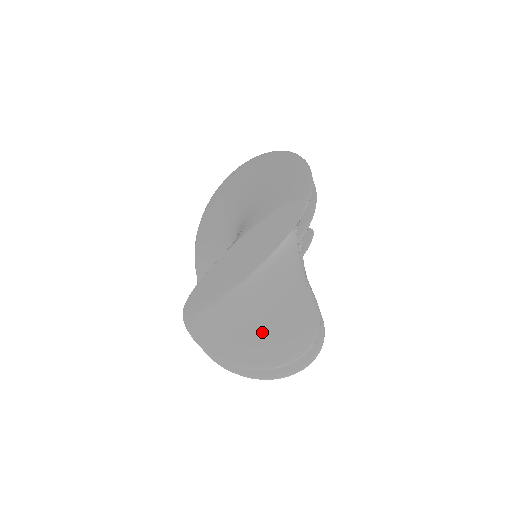
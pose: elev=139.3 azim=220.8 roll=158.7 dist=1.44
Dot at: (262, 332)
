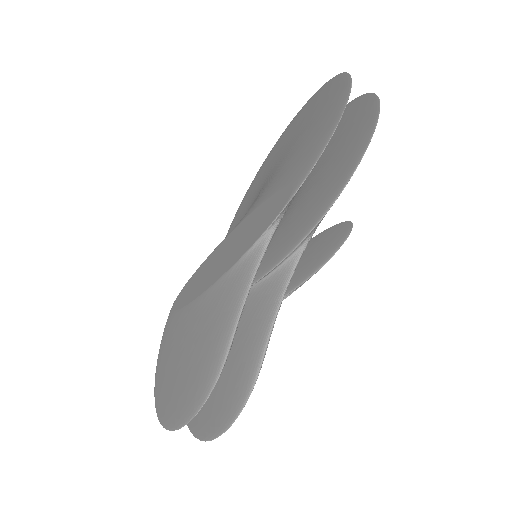
Dot at: (178, 371)
